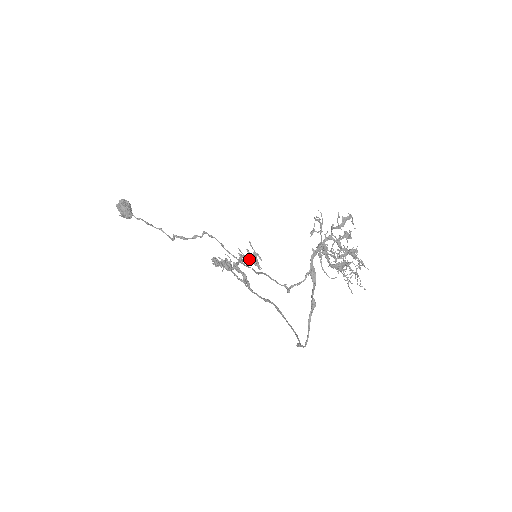
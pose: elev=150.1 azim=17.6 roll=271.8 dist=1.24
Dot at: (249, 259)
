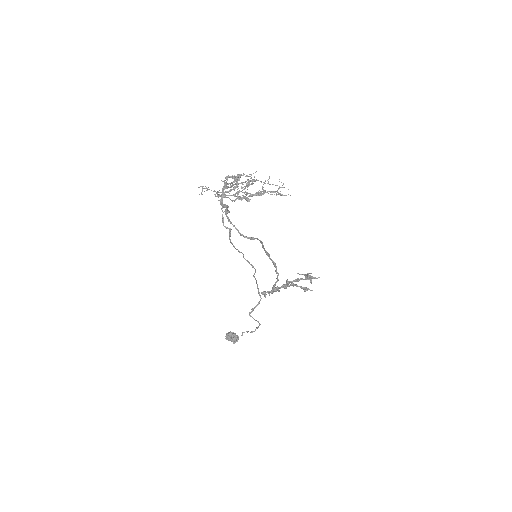
Dot at: (299, 279)
